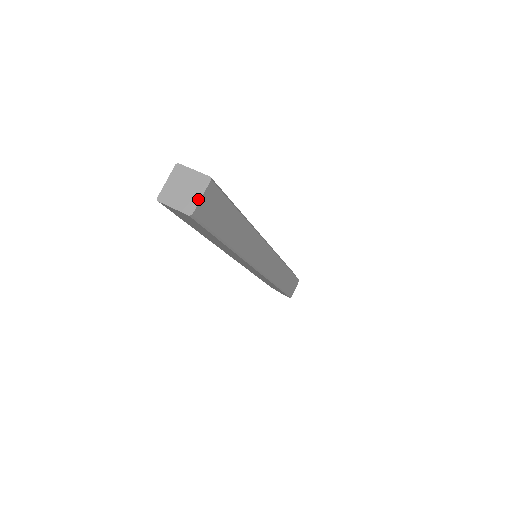
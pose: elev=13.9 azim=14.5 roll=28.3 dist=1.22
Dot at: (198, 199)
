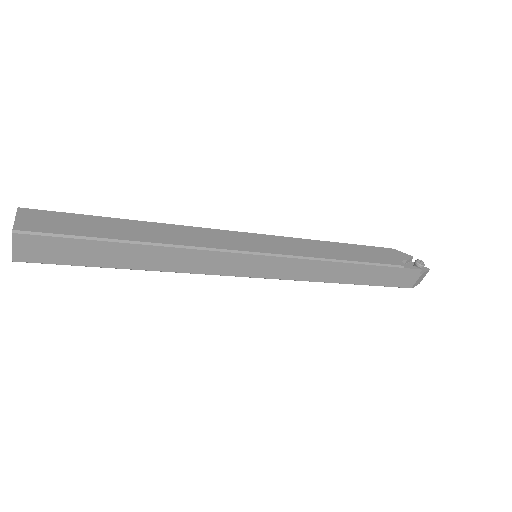
Dot at: (12, 248)
